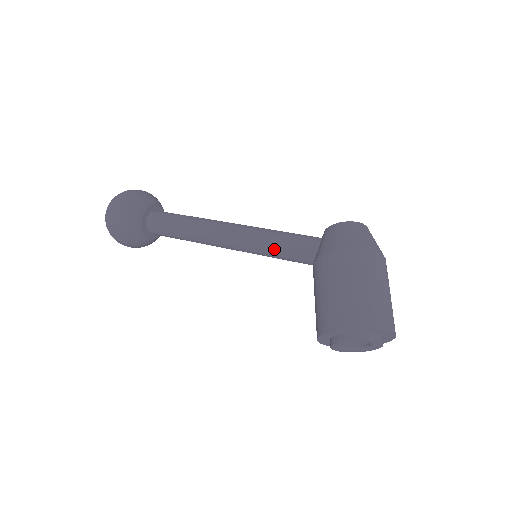
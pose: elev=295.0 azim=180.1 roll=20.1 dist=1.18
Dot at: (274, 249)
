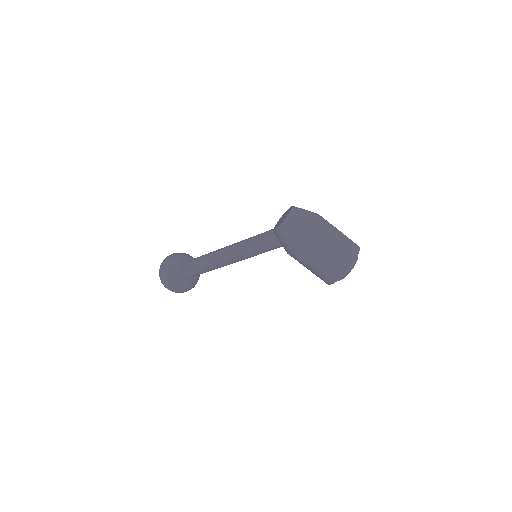
Dot at: (261, 253)
